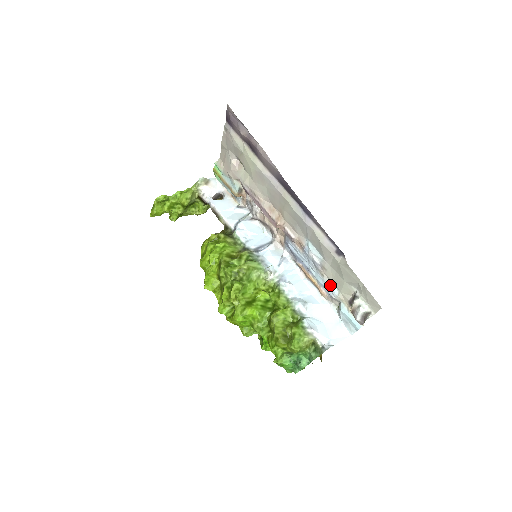
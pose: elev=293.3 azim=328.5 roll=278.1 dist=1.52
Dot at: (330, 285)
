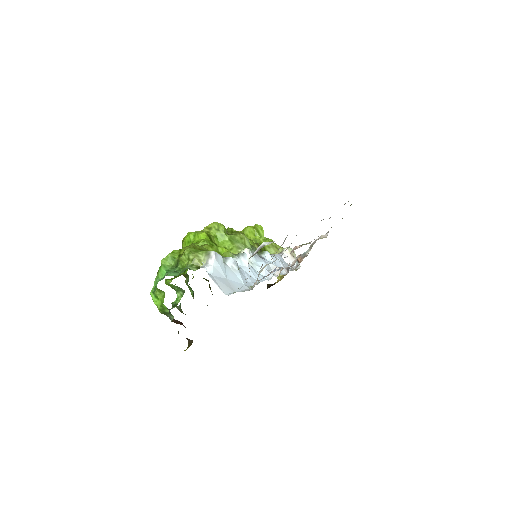
Dot at: (270, 263)
